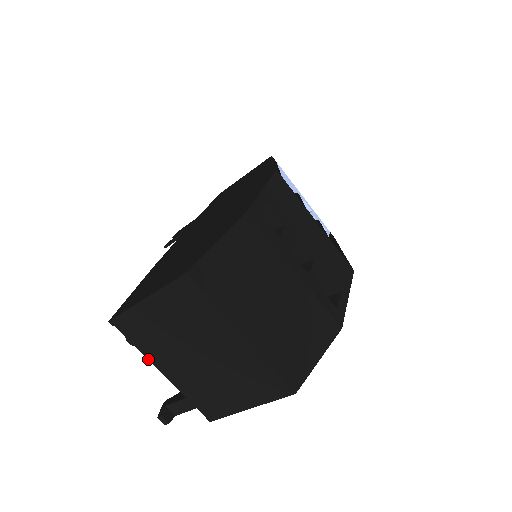
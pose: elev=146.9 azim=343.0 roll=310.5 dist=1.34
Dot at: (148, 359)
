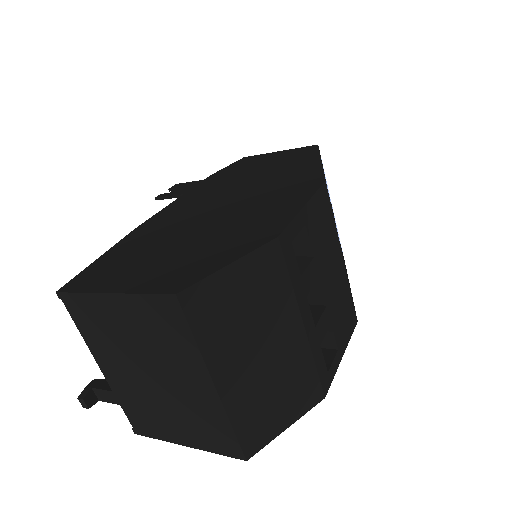
Dot at: (89, 349)
